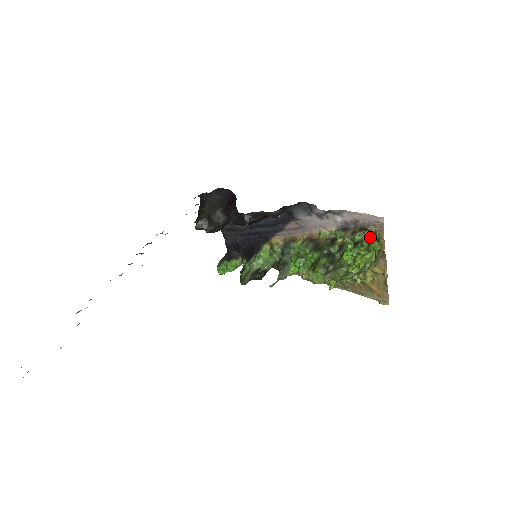
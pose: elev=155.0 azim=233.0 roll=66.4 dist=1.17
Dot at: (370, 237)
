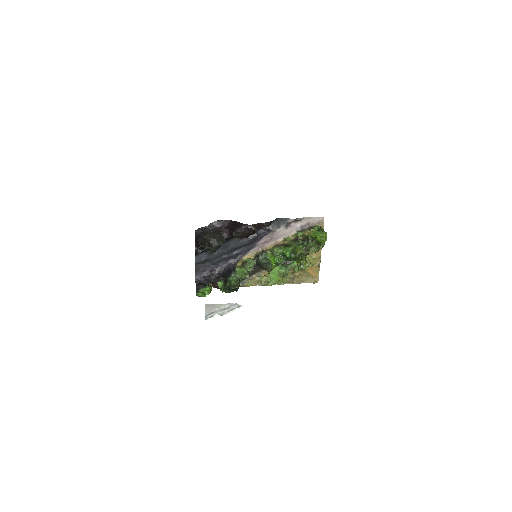
Dot at: (320, 228)
